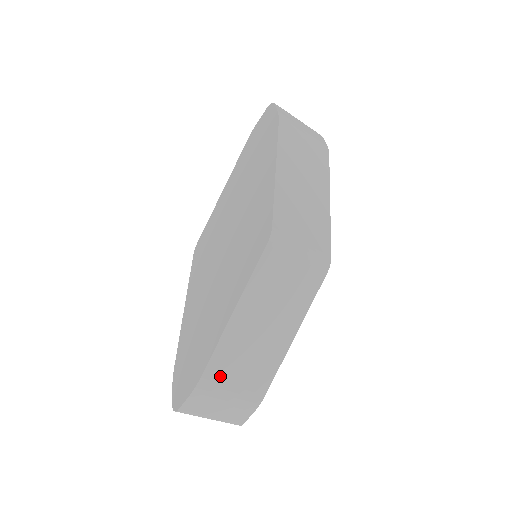
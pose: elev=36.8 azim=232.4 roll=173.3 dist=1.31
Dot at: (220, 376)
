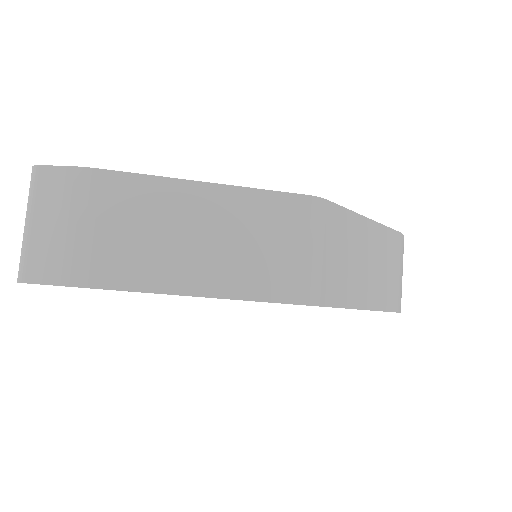
Dot at: (109, 198)
